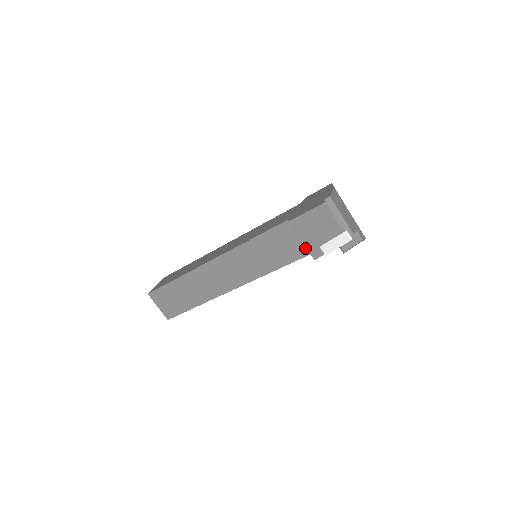
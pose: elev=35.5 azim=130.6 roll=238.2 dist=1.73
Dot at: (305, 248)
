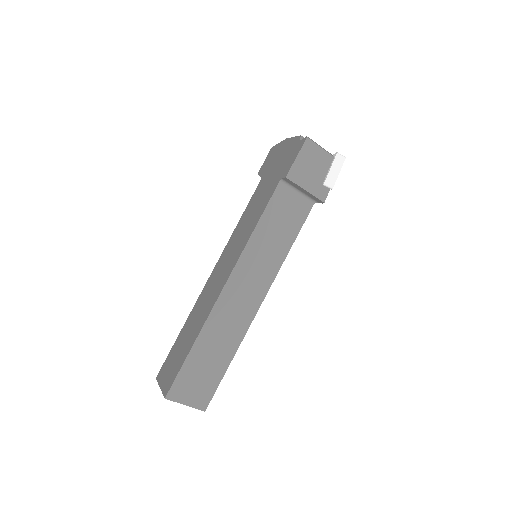
Dot at: (307, 200)
